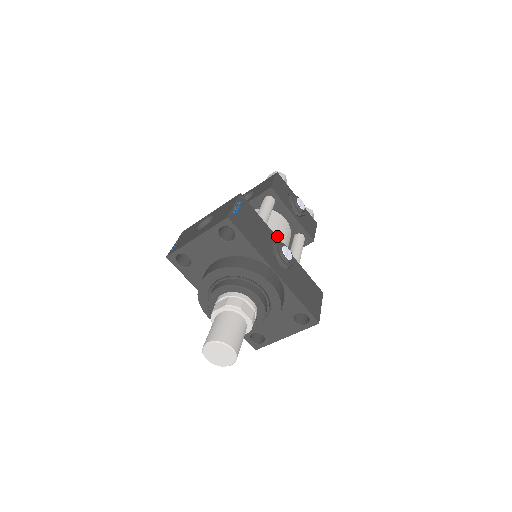
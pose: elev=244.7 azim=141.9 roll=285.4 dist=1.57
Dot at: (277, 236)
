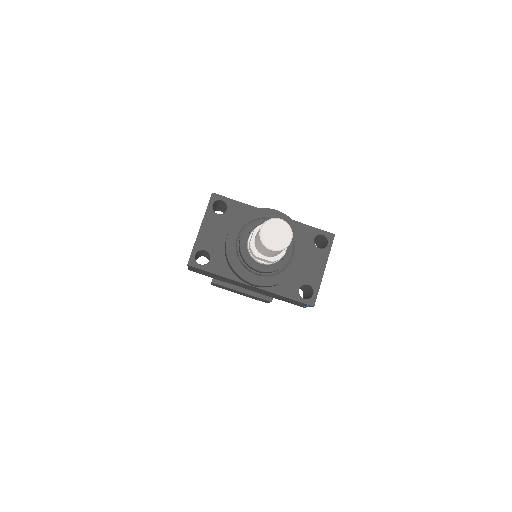
Dot at: occluded
